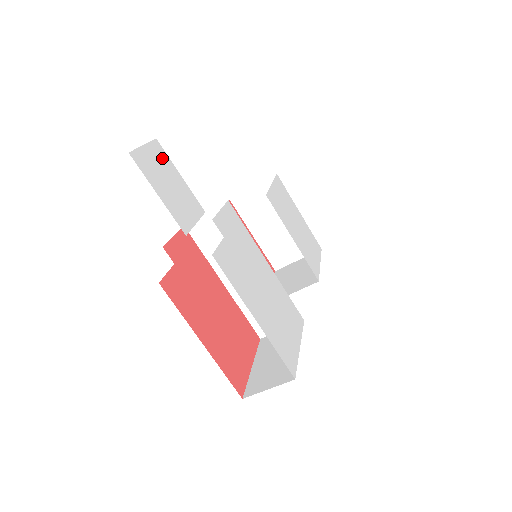
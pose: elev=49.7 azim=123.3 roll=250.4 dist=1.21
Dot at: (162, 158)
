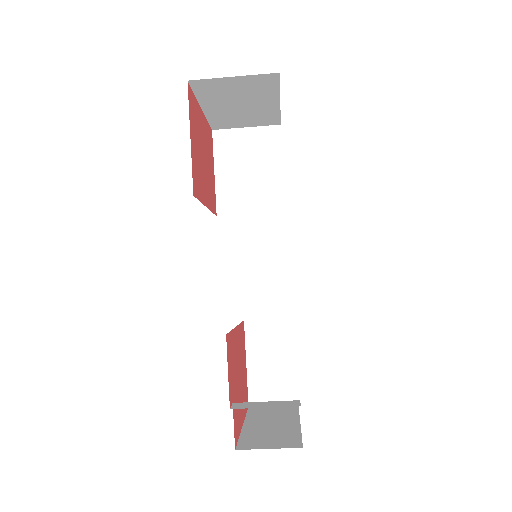
Dot at: occluded
